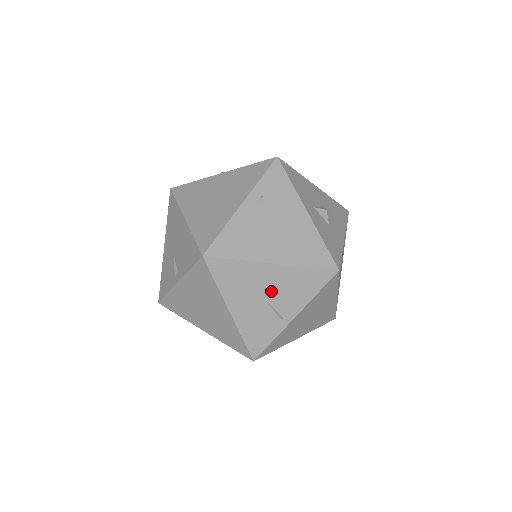
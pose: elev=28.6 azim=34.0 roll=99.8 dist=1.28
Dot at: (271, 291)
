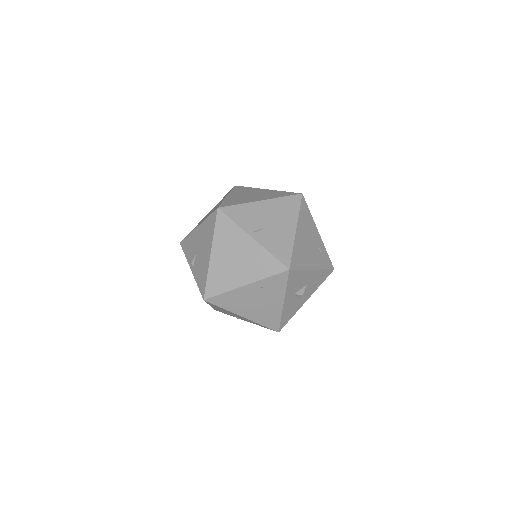
Dot at: (237, 316)
